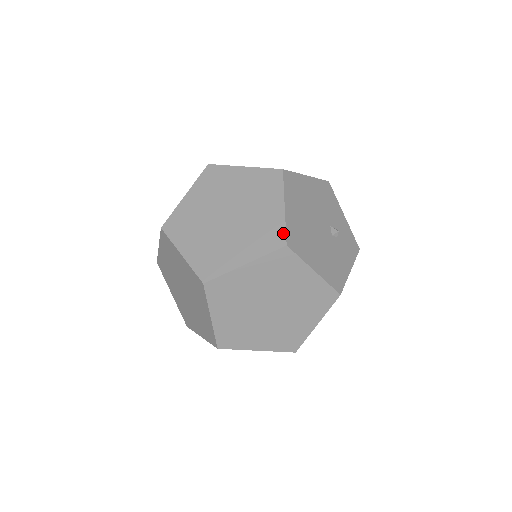
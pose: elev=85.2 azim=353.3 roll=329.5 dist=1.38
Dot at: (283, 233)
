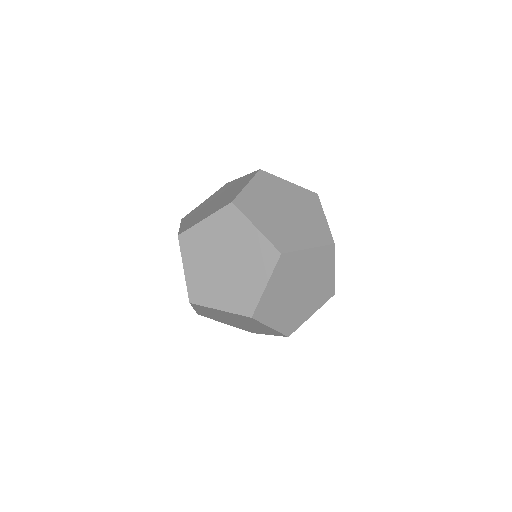
Dot at: (333, 288)
